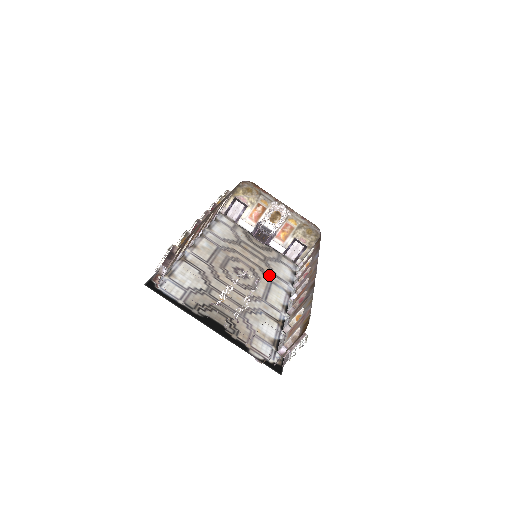
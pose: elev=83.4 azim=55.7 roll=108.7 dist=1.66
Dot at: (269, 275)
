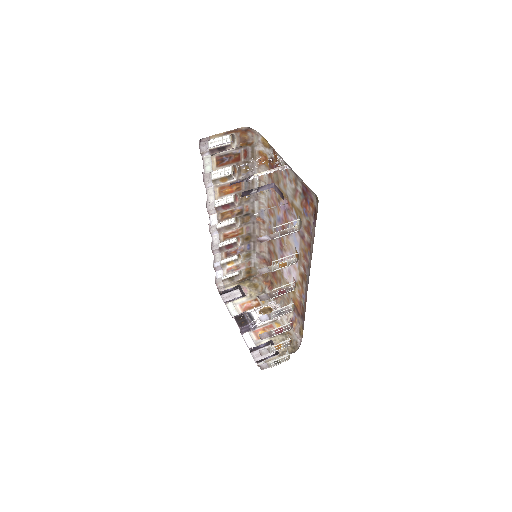
Dot at: occluded
